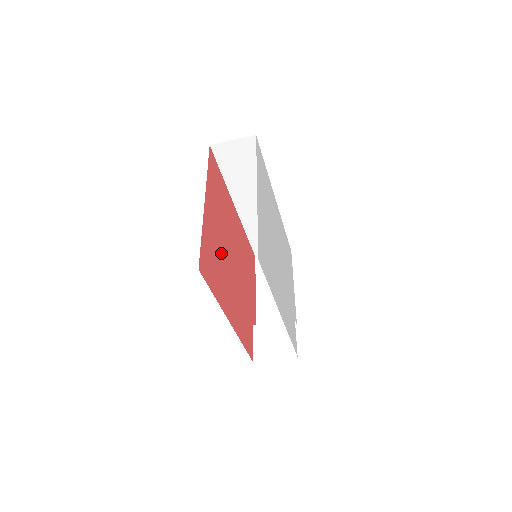
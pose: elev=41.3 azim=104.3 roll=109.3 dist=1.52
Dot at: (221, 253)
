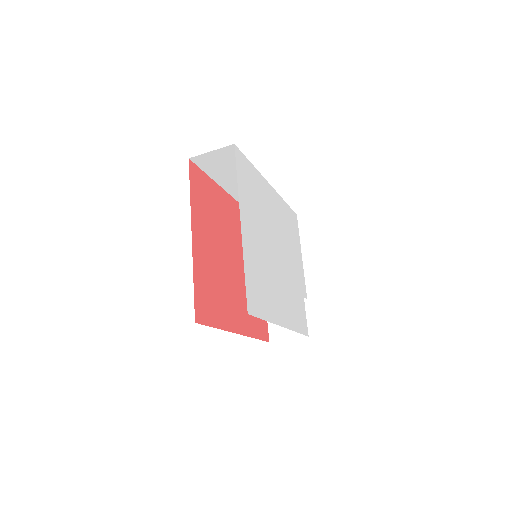
Dot at: (219, 272)
